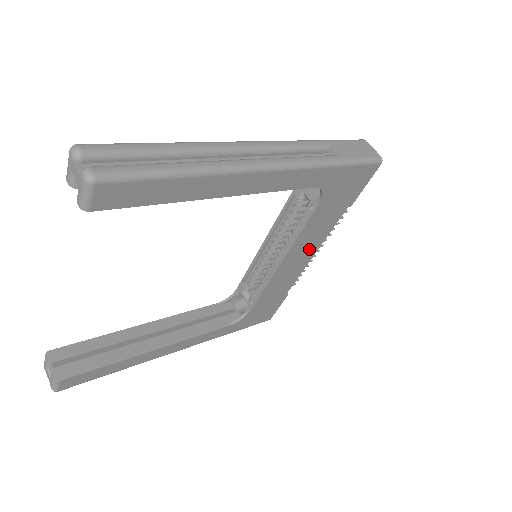
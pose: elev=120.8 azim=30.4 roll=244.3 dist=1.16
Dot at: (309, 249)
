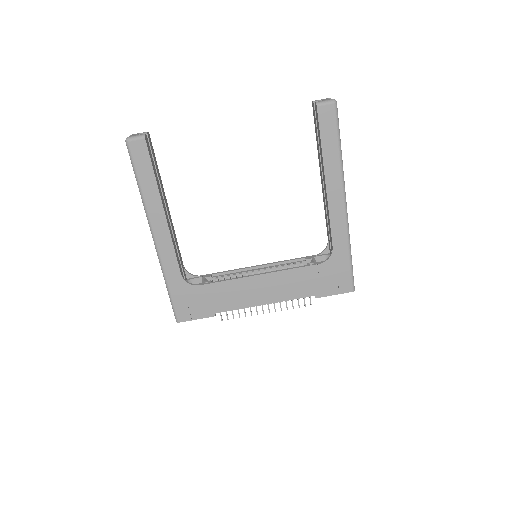
Dot at: (273, 293)
